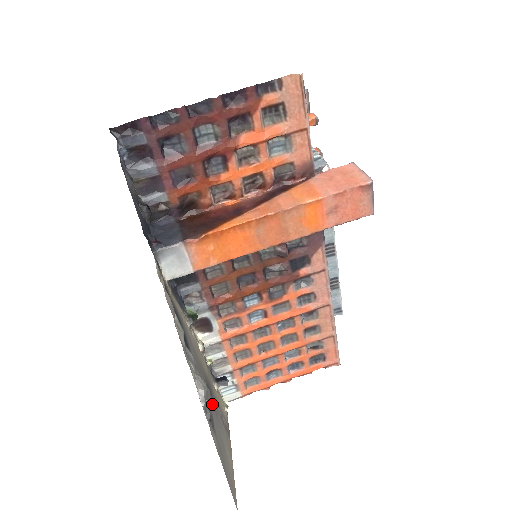
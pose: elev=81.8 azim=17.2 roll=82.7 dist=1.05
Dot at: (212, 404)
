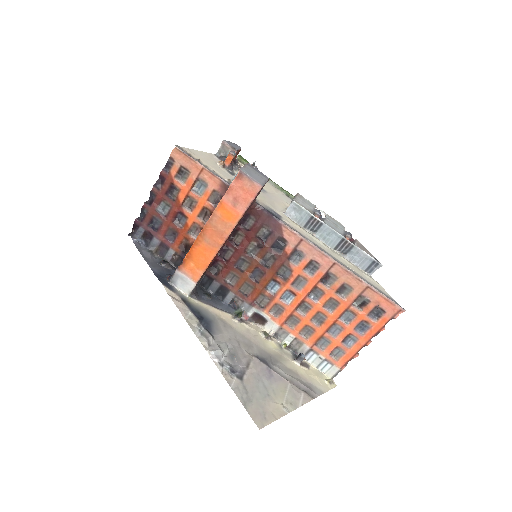
Dot at: (261, 368)
